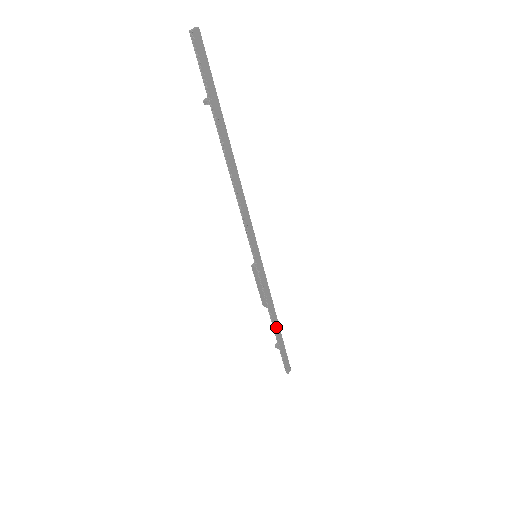
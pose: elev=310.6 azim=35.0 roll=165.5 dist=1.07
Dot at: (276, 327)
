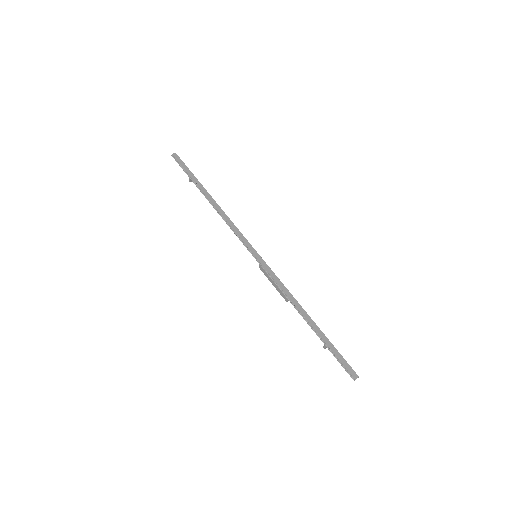
Dot at: (307, 318)
